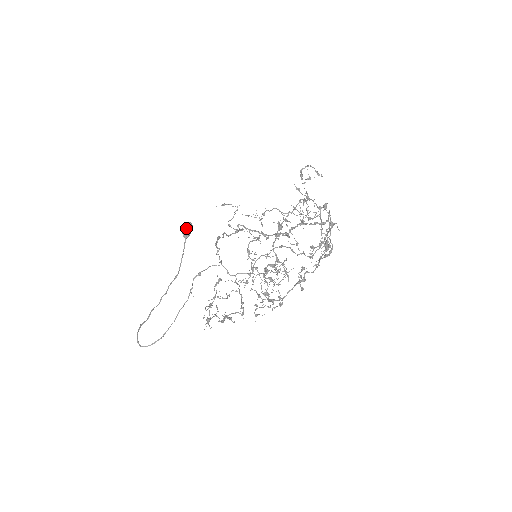
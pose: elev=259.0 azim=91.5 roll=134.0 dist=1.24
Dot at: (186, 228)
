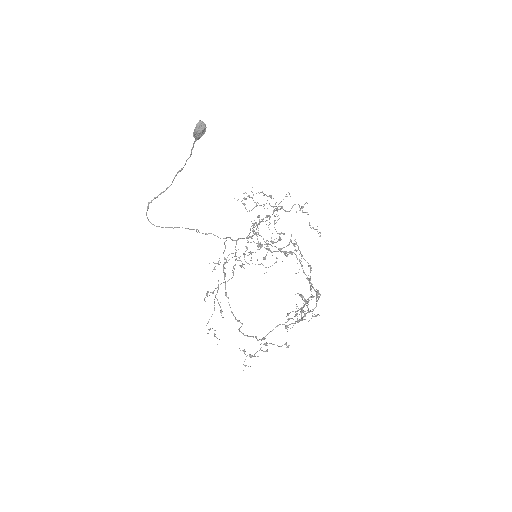
Dot at: (198, 135)
